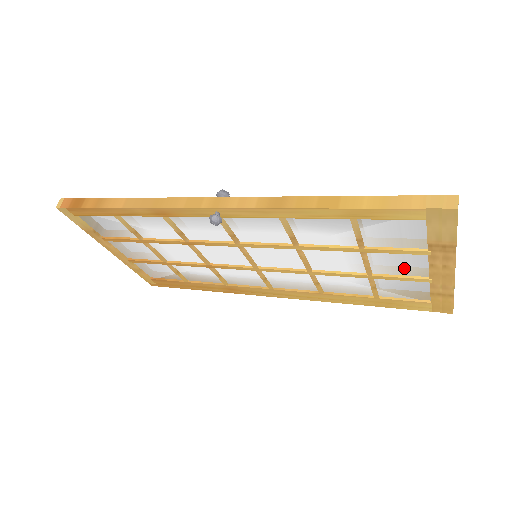
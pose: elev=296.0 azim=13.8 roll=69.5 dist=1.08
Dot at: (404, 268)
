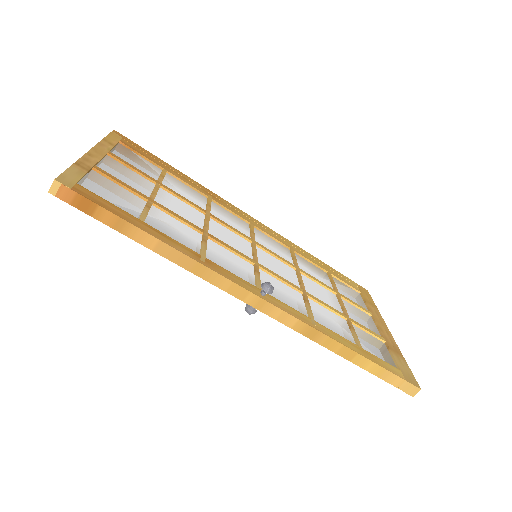
Dot at: occluded
